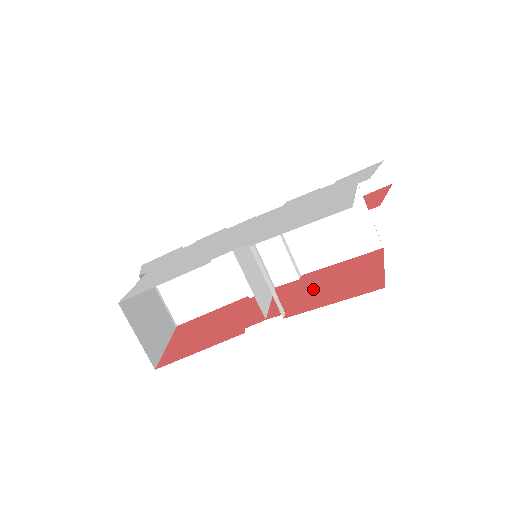
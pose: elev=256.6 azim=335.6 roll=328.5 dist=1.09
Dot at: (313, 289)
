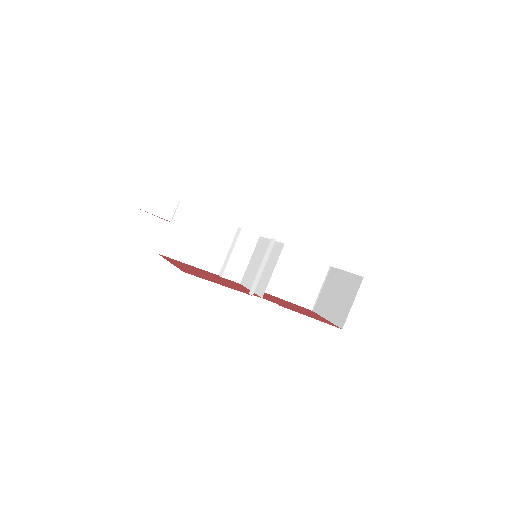
Dot at: occluded
